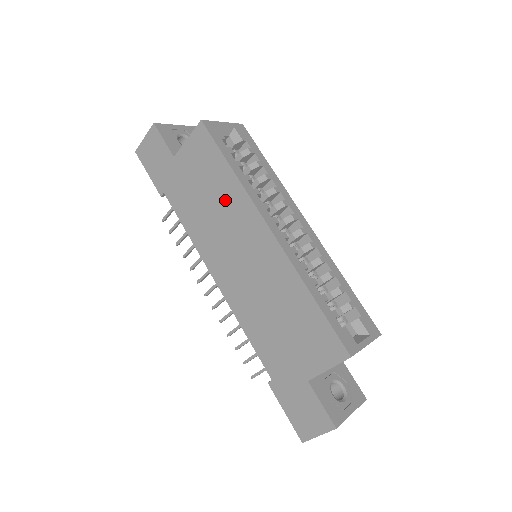
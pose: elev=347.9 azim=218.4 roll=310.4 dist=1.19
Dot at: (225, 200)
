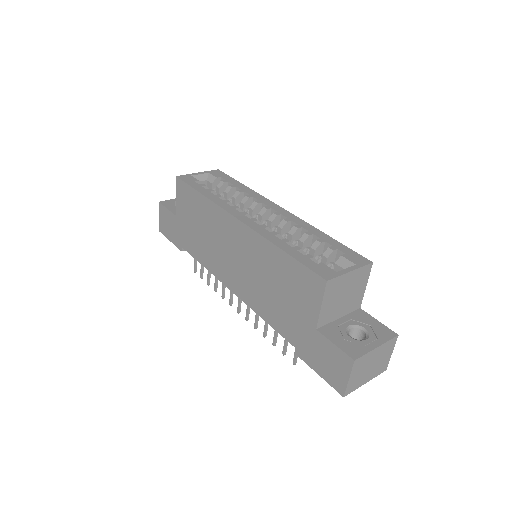
Dot at: (209, 221)
